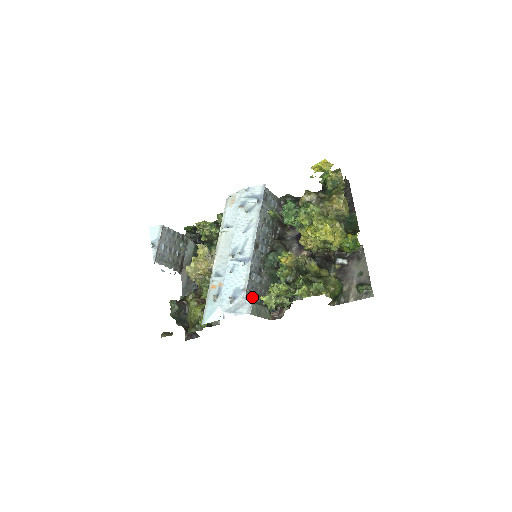
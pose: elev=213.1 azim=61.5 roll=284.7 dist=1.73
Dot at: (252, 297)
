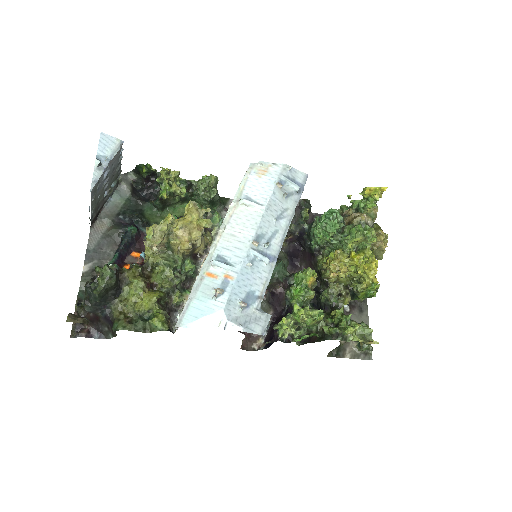
Dot at: occluded
